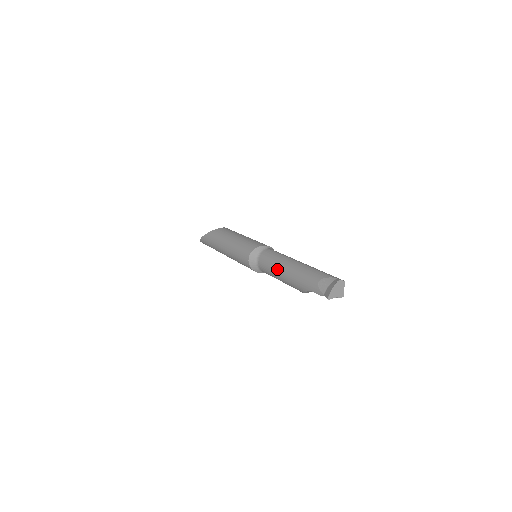
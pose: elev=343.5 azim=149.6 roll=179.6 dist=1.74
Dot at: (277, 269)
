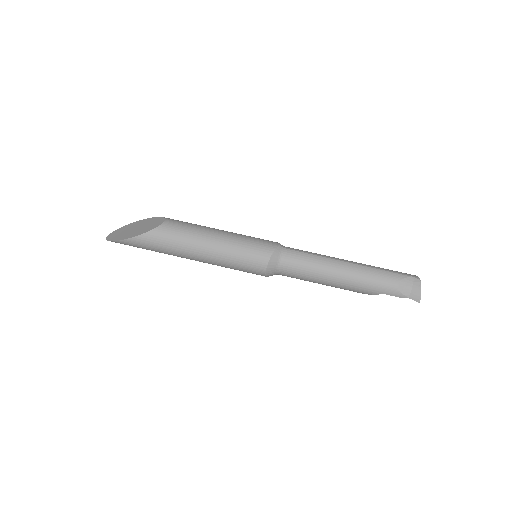
Dot at: (323, 276)
